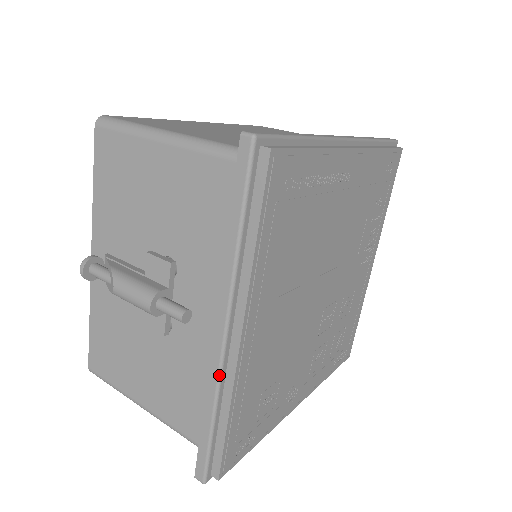
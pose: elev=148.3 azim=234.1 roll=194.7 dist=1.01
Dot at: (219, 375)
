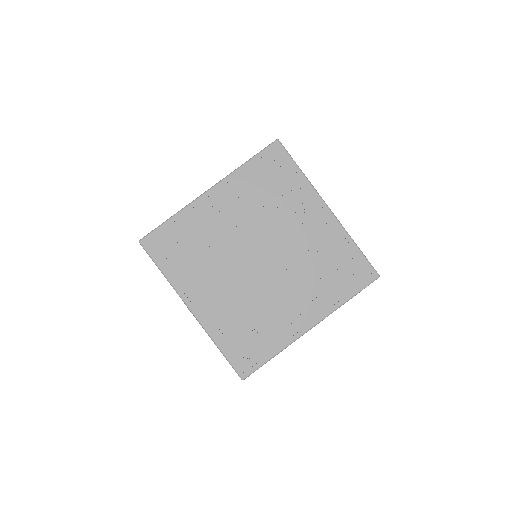
Dot at: (203, 328)
